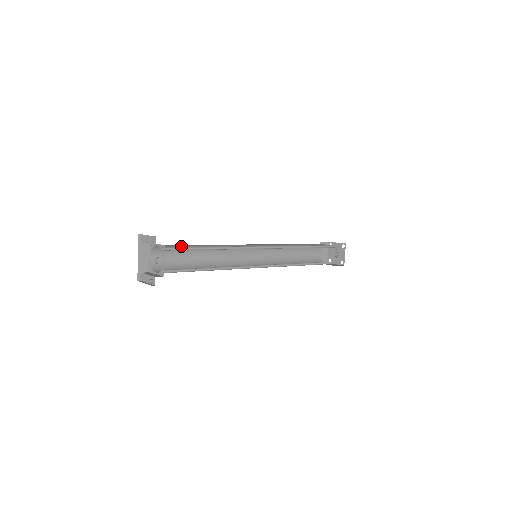
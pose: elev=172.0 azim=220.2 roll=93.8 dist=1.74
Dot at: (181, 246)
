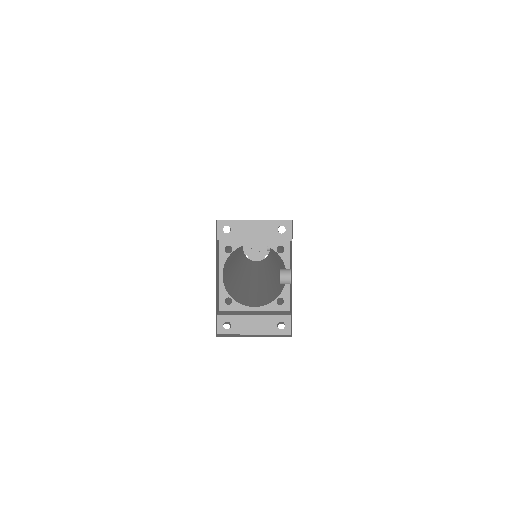
Dot at: occluded
